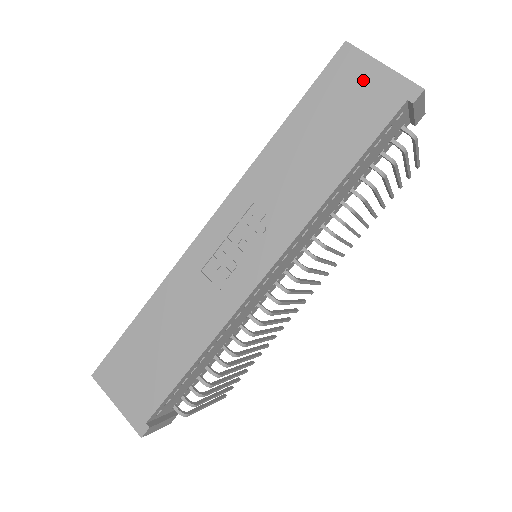
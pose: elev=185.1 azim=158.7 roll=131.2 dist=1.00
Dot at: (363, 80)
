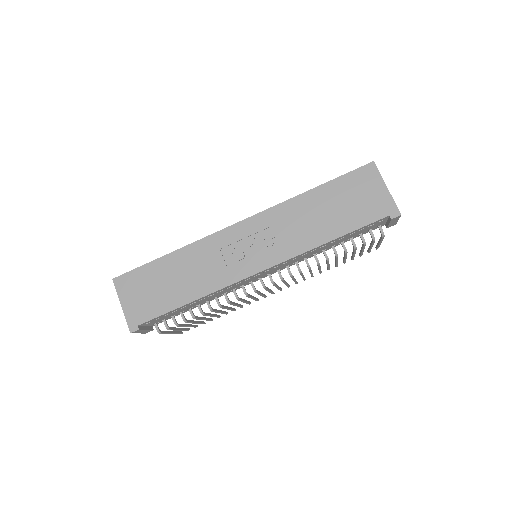
Dot at: (372, 190)
